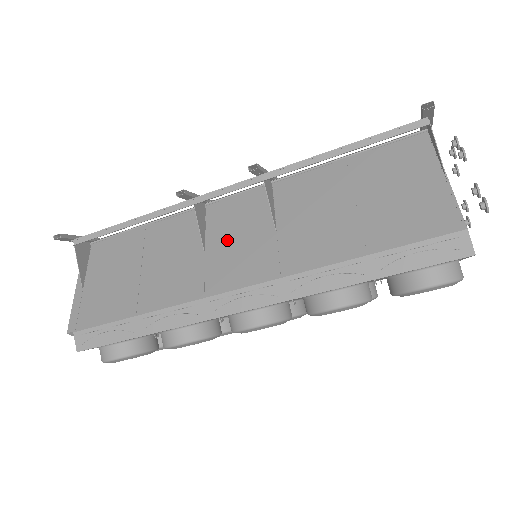
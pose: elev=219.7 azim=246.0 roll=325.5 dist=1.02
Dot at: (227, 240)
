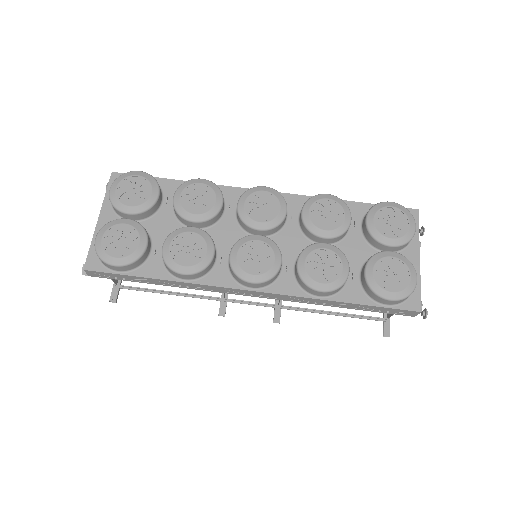
Dot at: occluded
